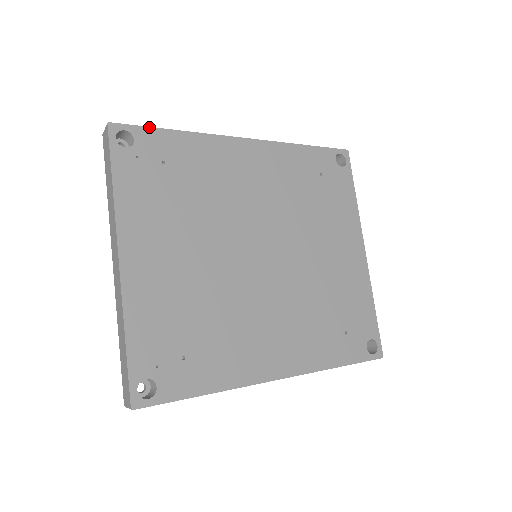
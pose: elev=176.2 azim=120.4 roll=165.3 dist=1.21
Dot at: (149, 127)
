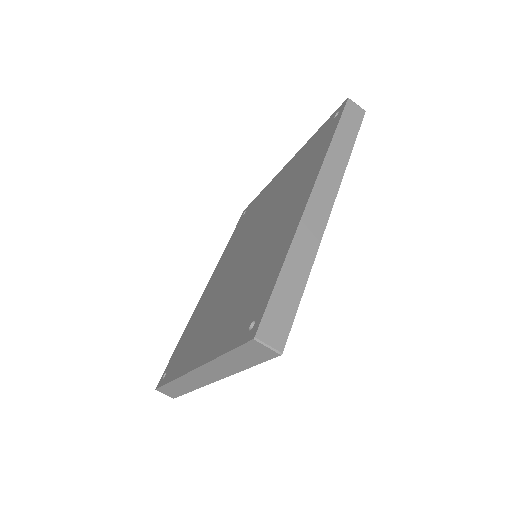
Dot at: occluded
